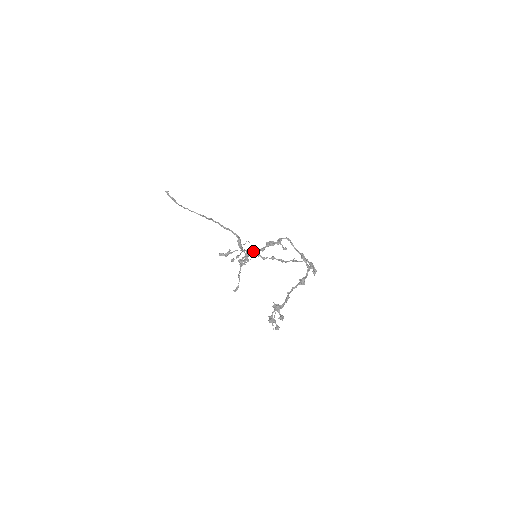
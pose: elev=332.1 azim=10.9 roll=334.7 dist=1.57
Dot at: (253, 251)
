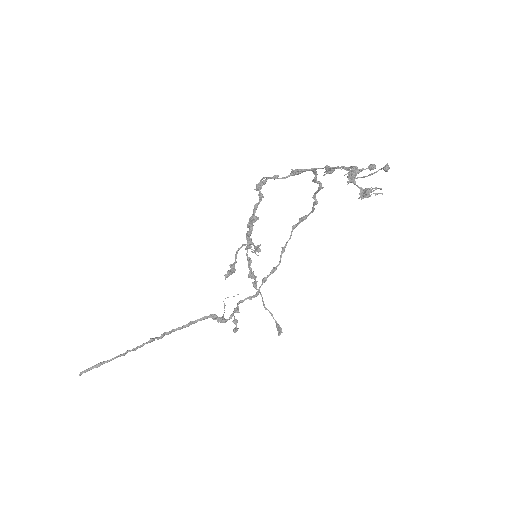
Dot at: (254, 213)
